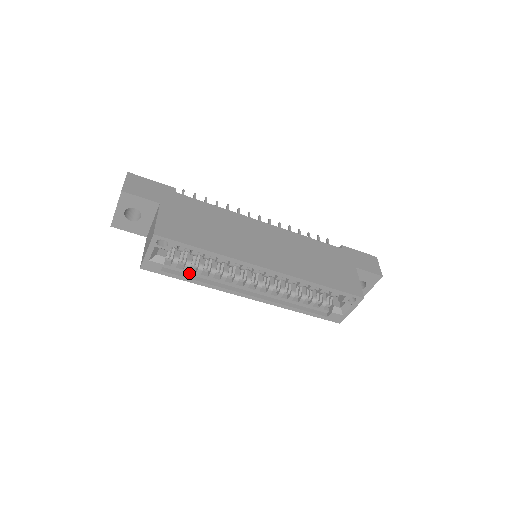
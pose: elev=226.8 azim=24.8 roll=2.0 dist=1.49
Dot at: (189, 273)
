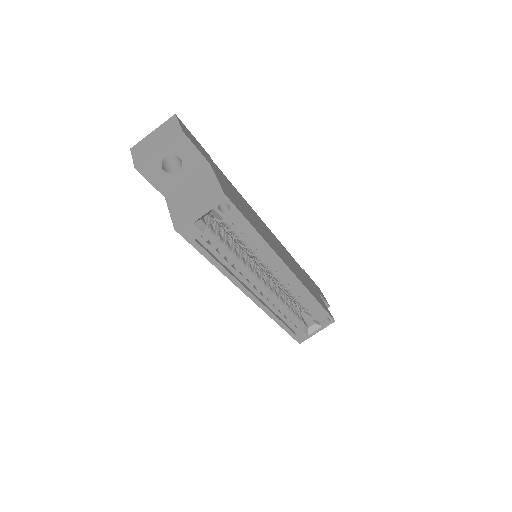
Dot at: (214, 252)
